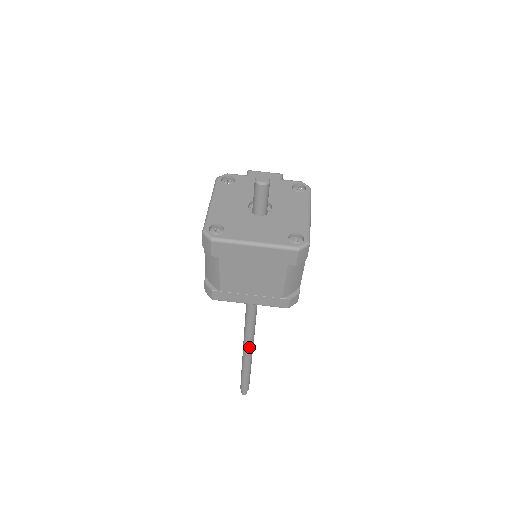
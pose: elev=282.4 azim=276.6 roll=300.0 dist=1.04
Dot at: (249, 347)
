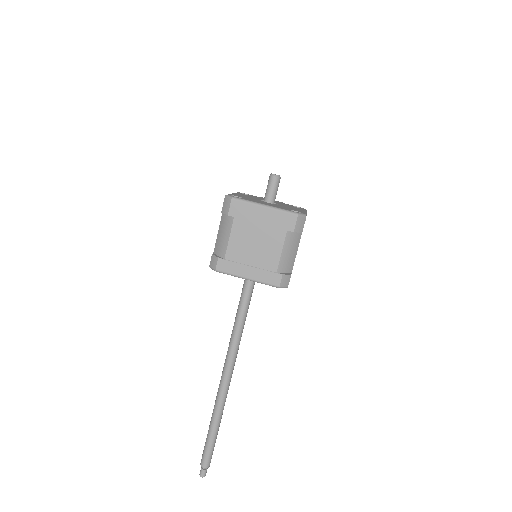
Dot at: (226, 381)
